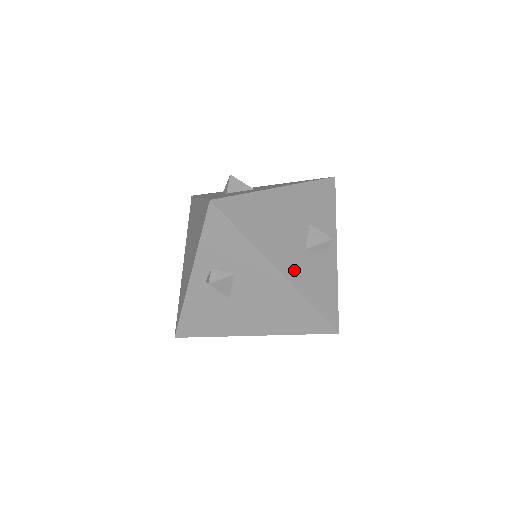
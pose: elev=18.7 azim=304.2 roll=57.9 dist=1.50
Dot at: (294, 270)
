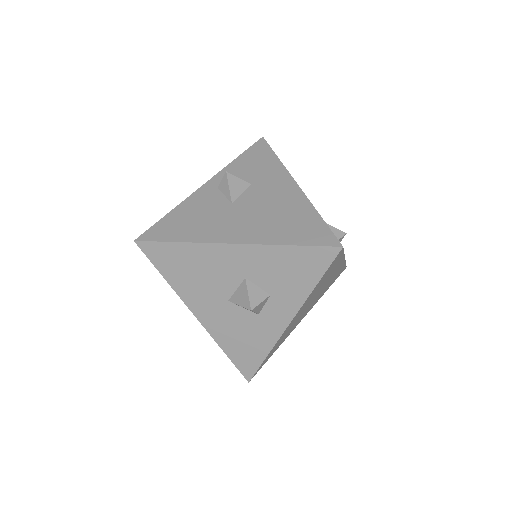
Dot at: occluded
